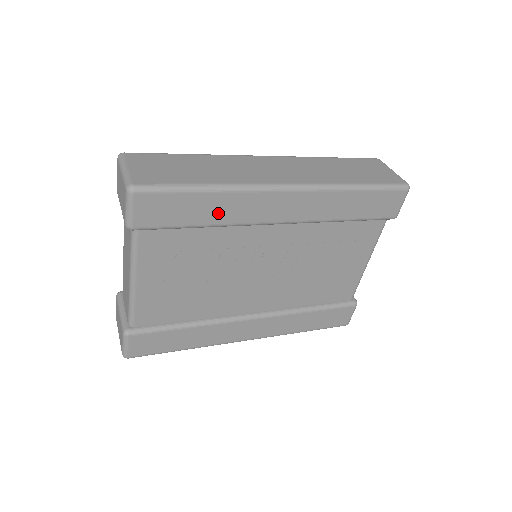
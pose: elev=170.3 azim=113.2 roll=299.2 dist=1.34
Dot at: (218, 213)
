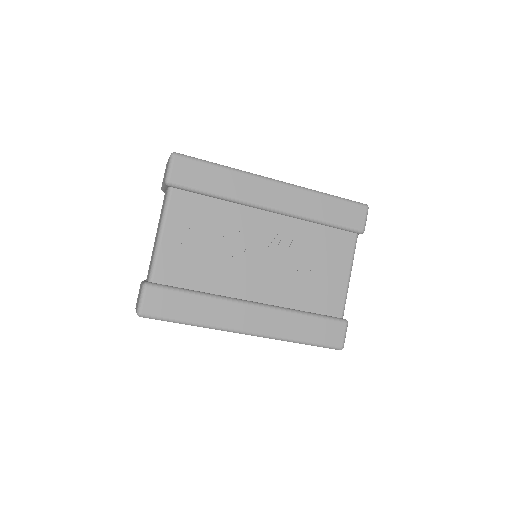
Dot at: (228, 186)
